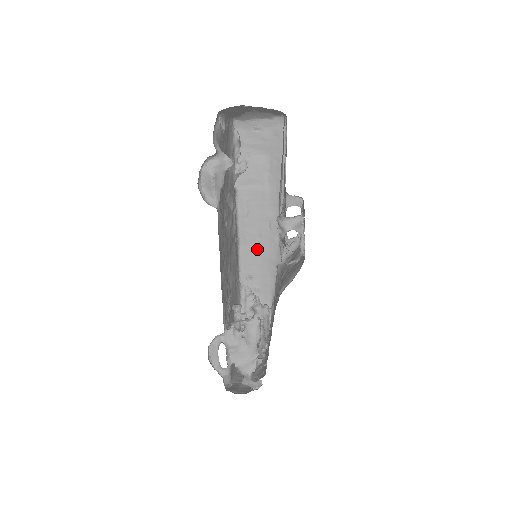
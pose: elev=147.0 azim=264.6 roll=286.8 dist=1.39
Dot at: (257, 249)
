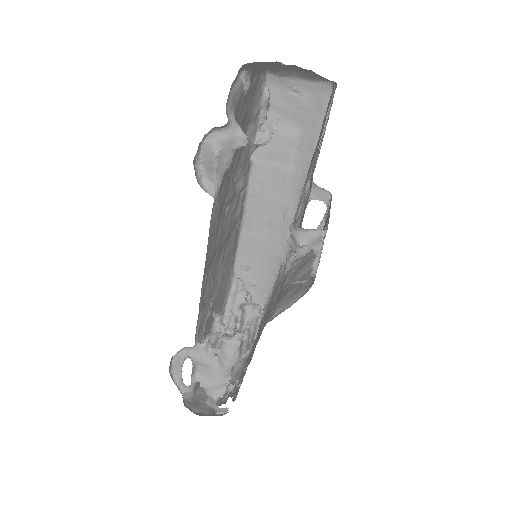
Dot at: (262, 238)
